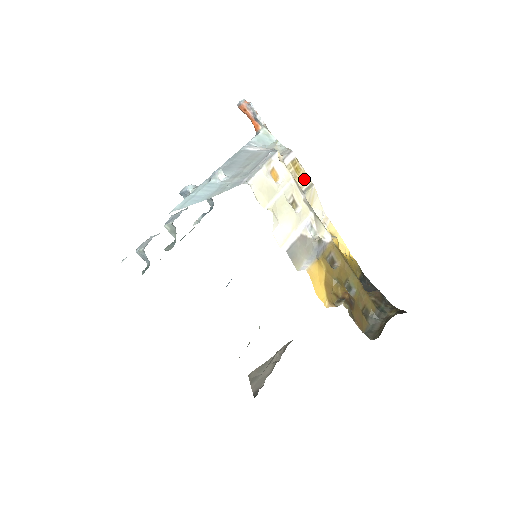
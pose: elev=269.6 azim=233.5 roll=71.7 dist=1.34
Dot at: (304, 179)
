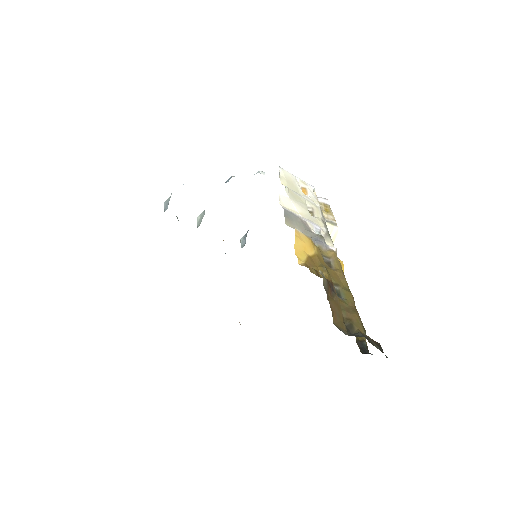
Dot at: (330, 217)
